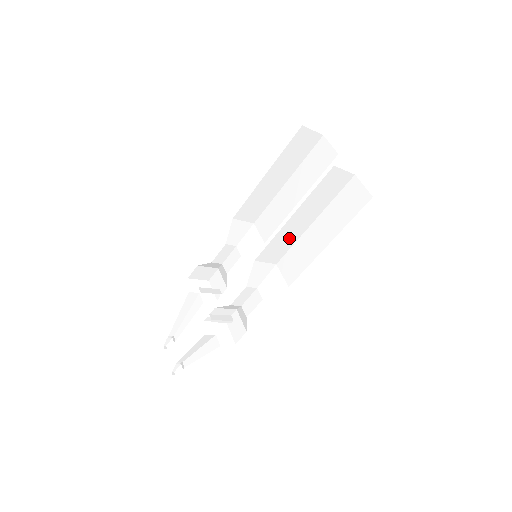
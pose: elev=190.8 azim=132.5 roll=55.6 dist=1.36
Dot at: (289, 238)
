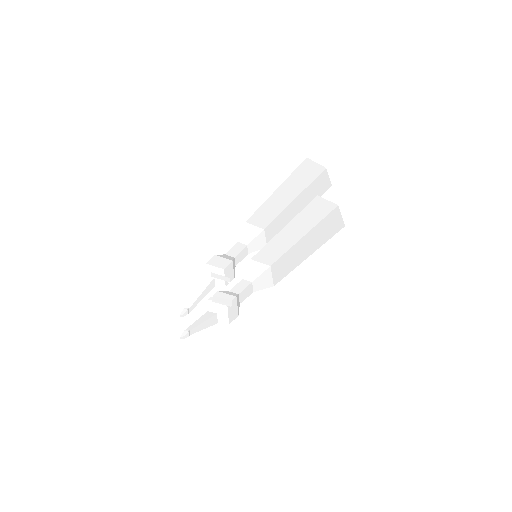
Dot at: (281, 247)
